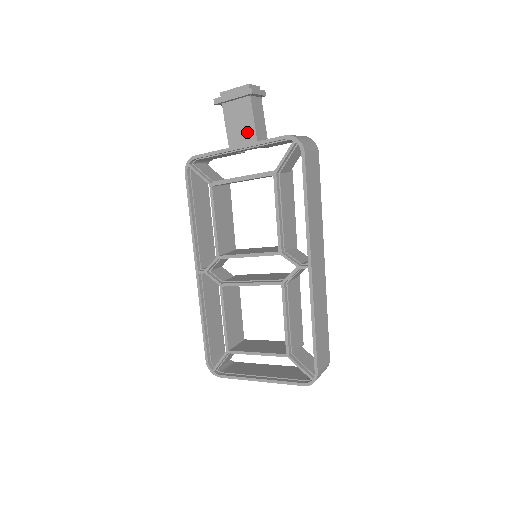
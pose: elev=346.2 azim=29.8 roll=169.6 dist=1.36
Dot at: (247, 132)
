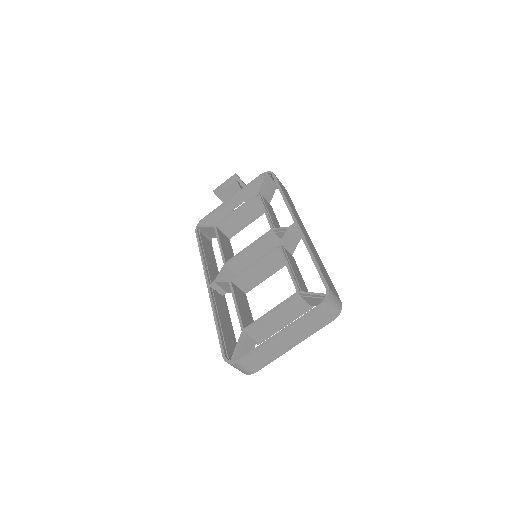
Dot at: occluded
